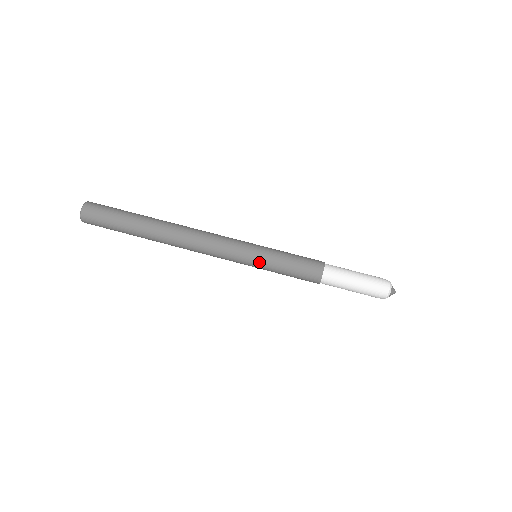
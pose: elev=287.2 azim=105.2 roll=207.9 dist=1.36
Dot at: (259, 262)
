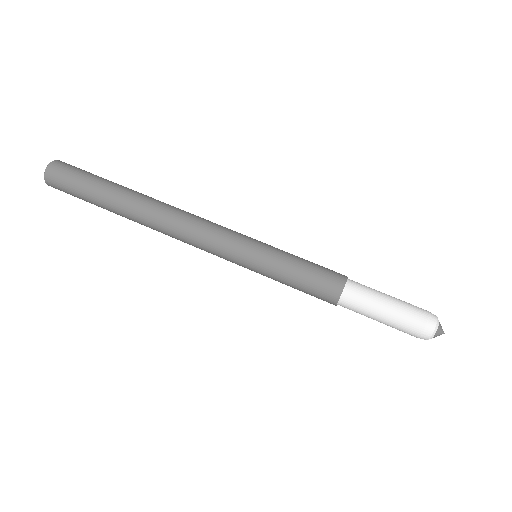
Dot at: (256, 268)
